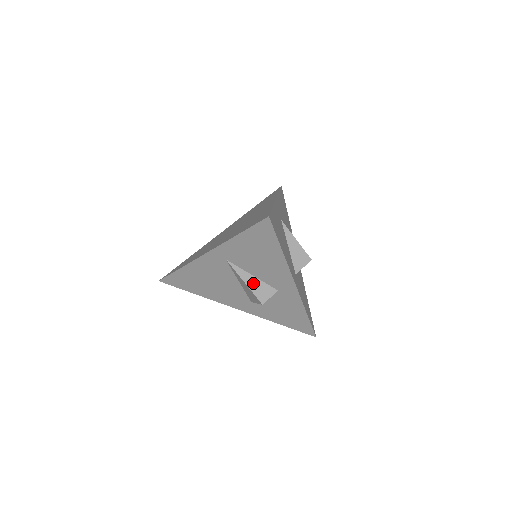
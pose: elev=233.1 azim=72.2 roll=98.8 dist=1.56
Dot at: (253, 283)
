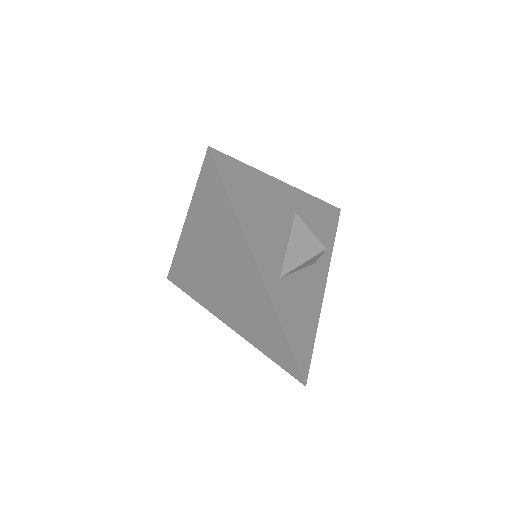
Dot at: occluded
